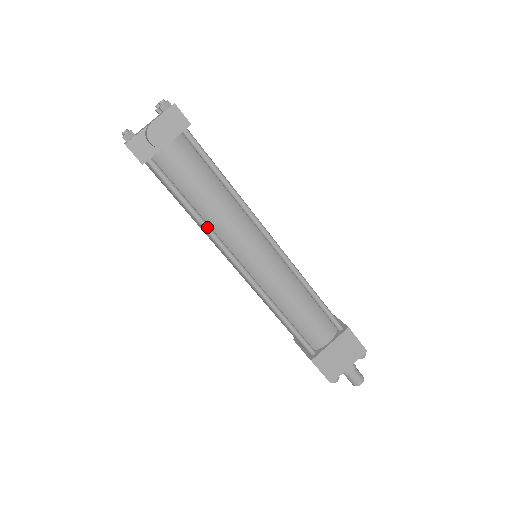
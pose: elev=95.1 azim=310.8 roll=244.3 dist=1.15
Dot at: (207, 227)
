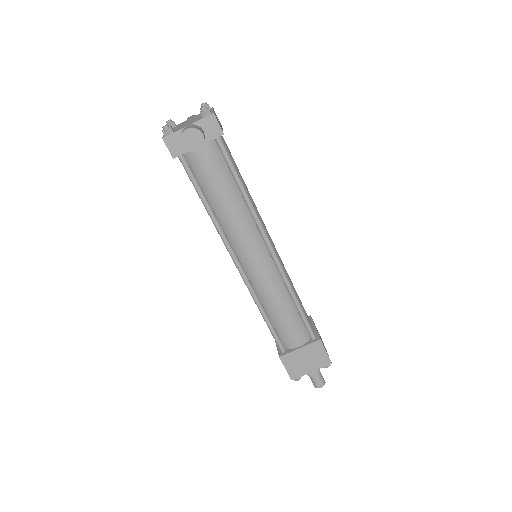
Dot at: (217, 223)
